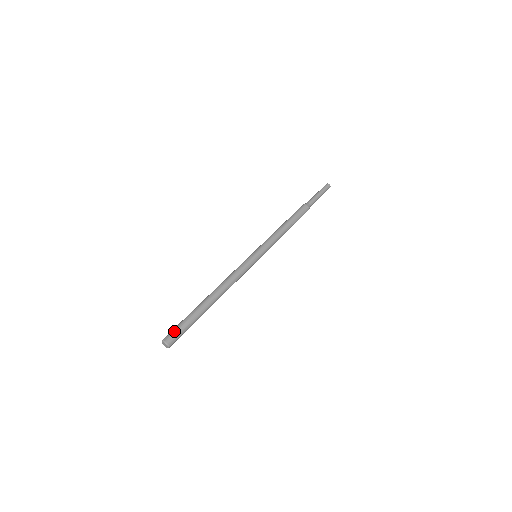
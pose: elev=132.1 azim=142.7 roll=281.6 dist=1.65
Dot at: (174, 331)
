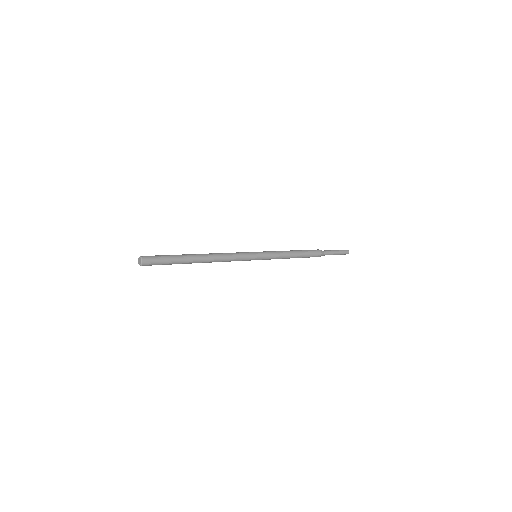
Dot at: occluded
